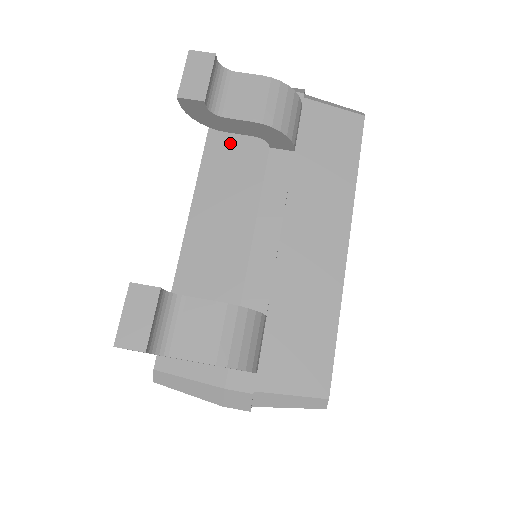
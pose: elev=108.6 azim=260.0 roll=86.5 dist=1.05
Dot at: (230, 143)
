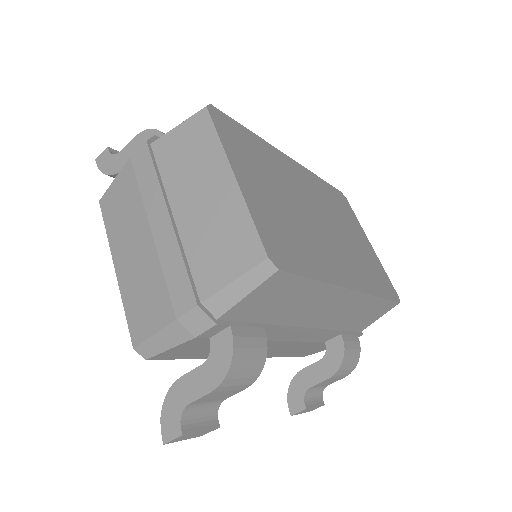
Dot at: occluded
